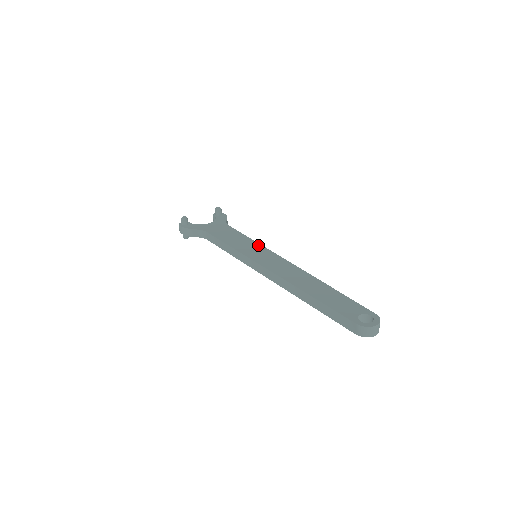
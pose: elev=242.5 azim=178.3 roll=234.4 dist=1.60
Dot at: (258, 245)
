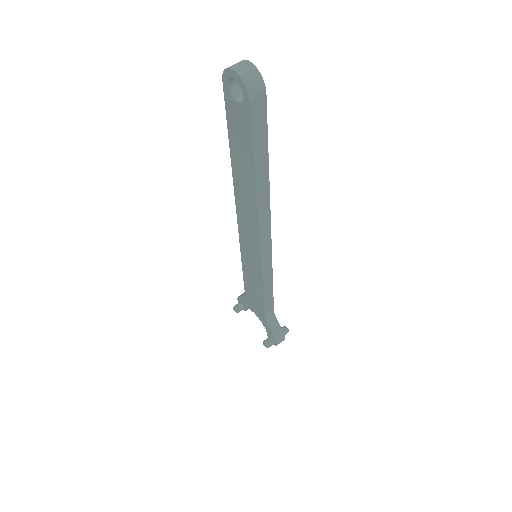
Dot at: occluded
